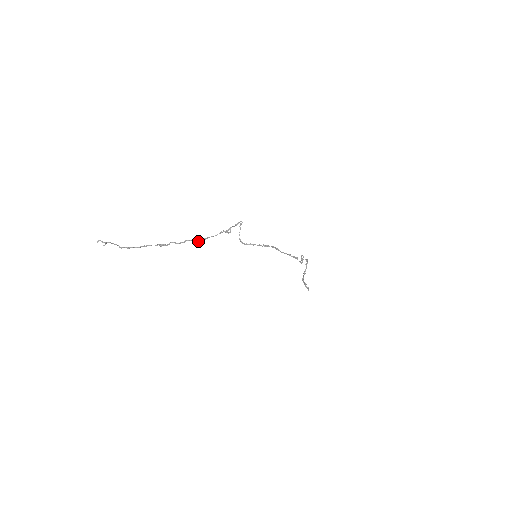
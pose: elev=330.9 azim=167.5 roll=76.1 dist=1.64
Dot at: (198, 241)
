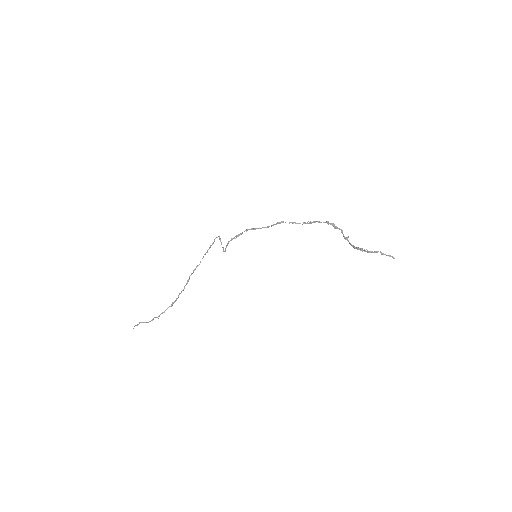
Dot at: (189, 277)
